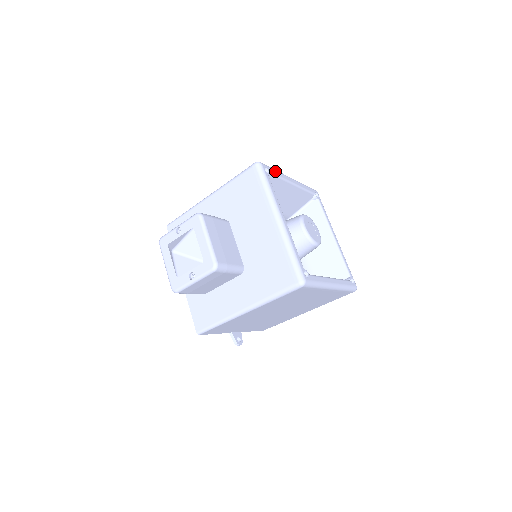
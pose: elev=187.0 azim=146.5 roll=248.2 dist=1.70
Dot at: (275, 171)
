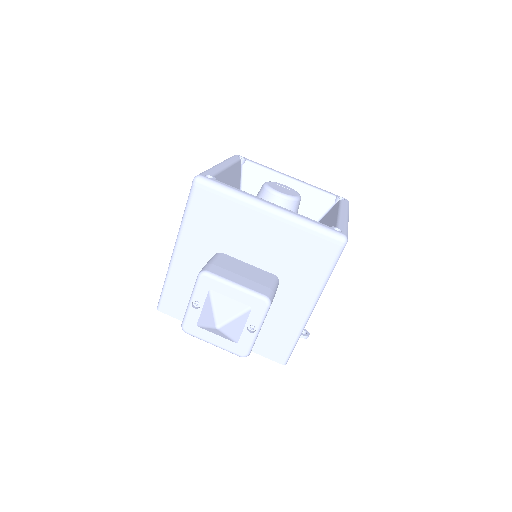
Dot at: (211, 171)
